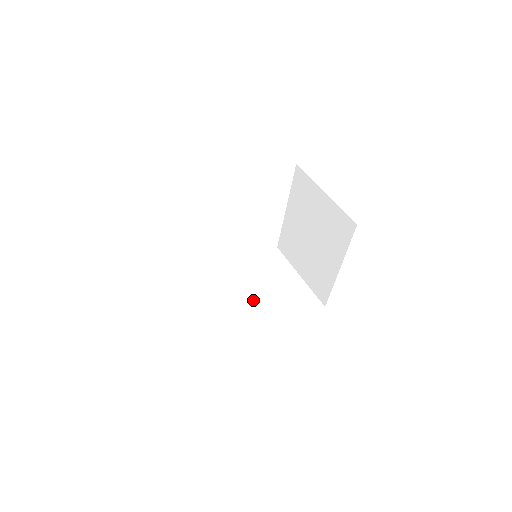
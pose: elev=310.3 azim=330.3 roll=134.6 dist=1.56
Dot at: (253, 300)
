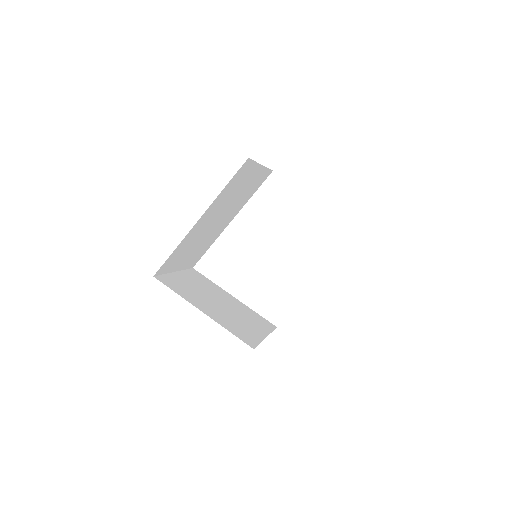
Dot at: (220, 304)
